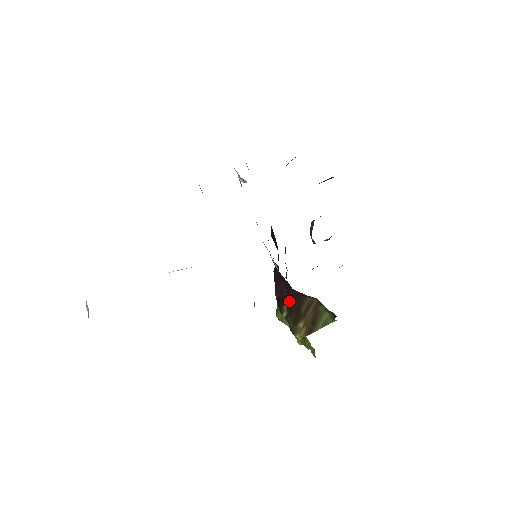
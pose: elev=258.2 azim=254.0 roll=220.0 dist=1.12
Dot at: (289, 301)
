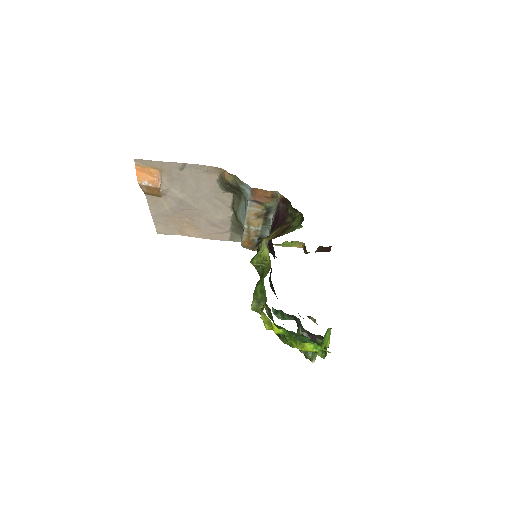
Dot at: occluded
